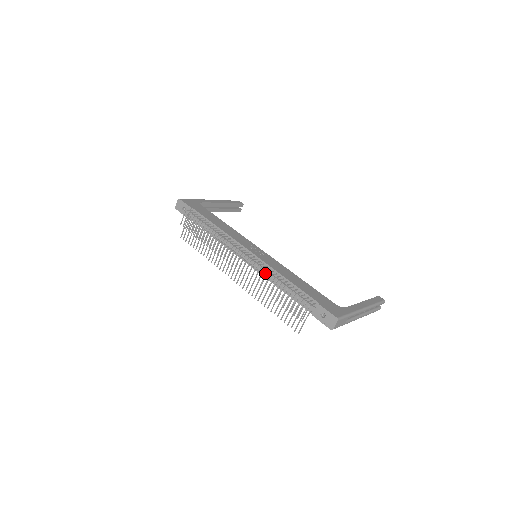
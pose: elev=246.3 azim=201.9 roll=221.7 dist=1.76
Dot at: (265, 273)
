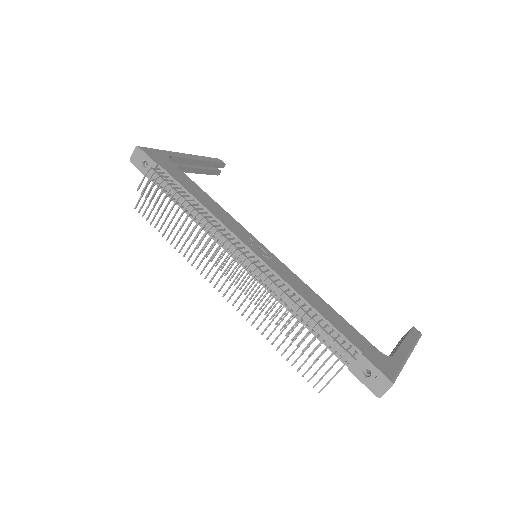
Dot at: occluded
